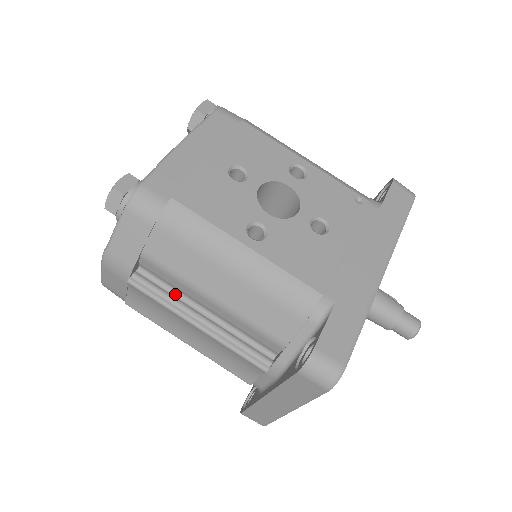
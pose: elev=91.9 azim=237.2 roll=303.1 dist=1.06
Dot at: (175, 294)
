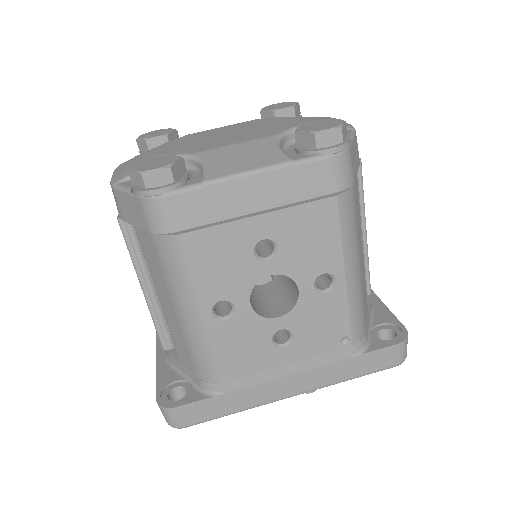
Dot at: occluded
